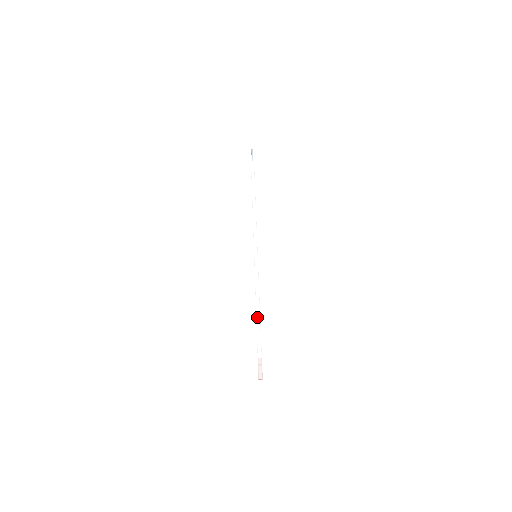
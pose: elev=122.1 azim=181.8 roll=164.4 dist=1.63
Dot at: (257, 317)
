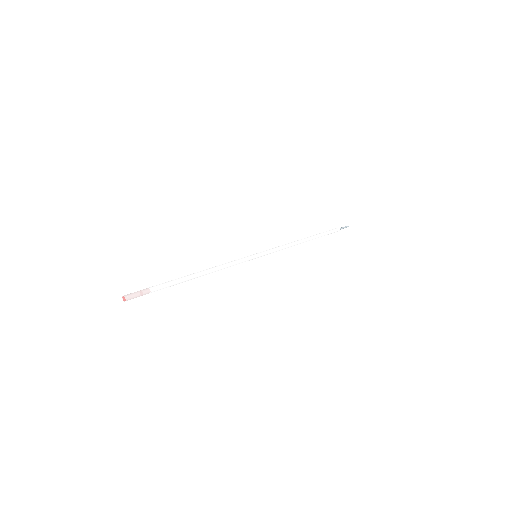
Dot at: (193, 273)
